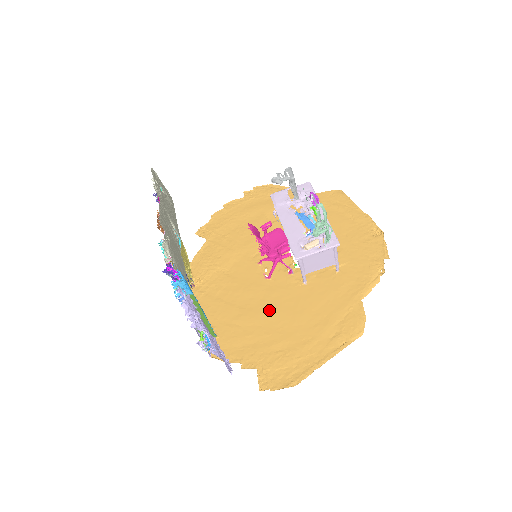
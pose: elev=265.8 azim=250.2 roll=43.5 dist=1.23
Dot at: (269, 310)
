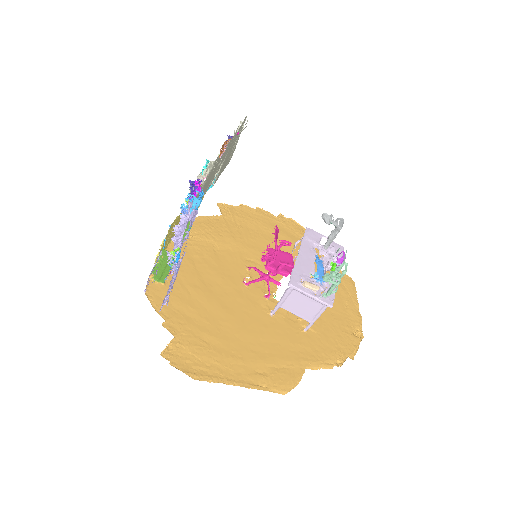
Dot at: (225, 306)
